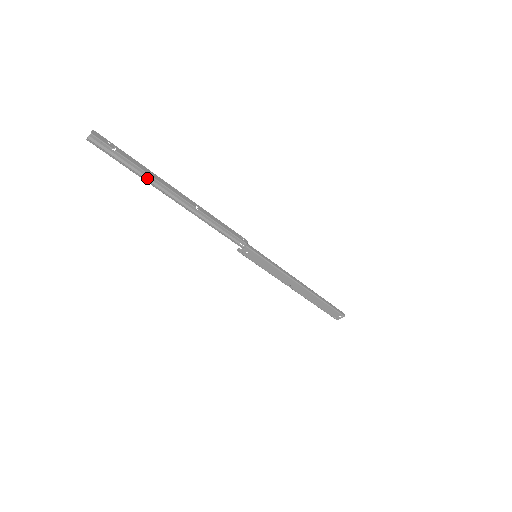
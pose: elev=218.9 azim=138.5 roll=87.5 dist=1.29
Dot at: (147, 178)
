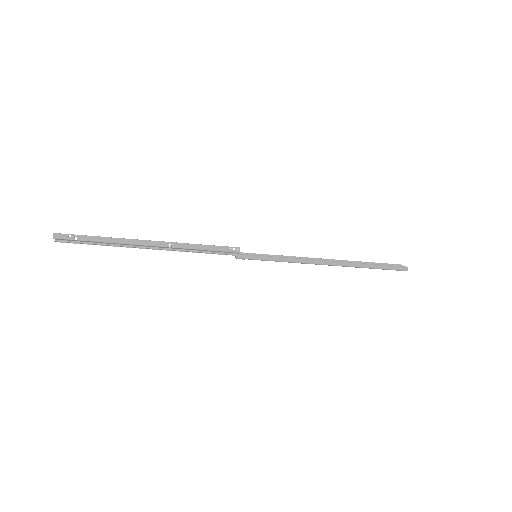
Dot at: (115, 243)
